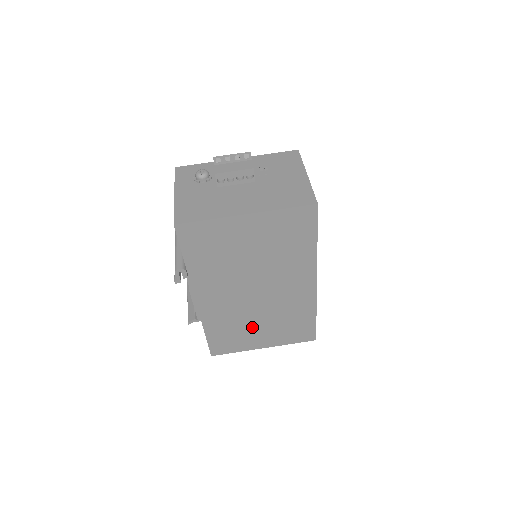
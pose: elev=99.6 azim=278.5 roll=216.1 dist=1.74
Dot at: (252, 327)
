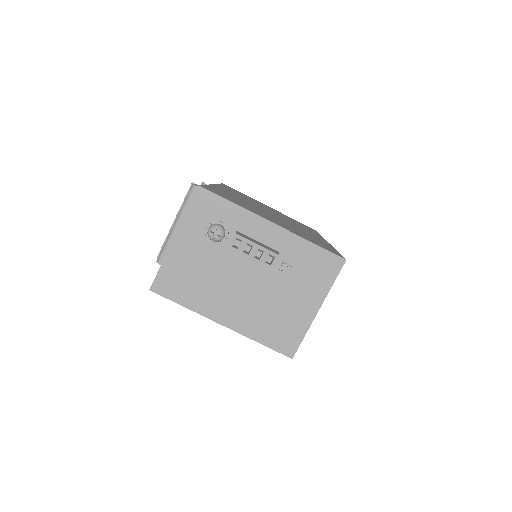
Dot at: occluded
